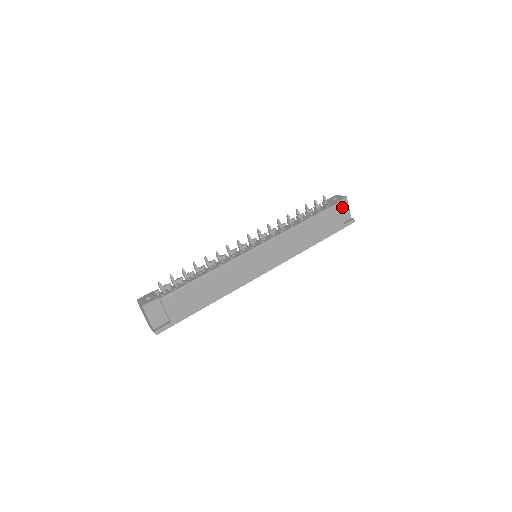
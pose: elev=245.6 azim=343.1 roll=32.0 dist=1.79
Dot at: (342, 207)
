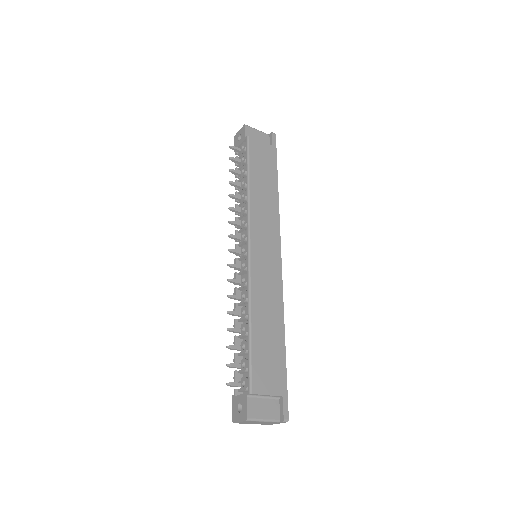
Dot at: (253, 136)
